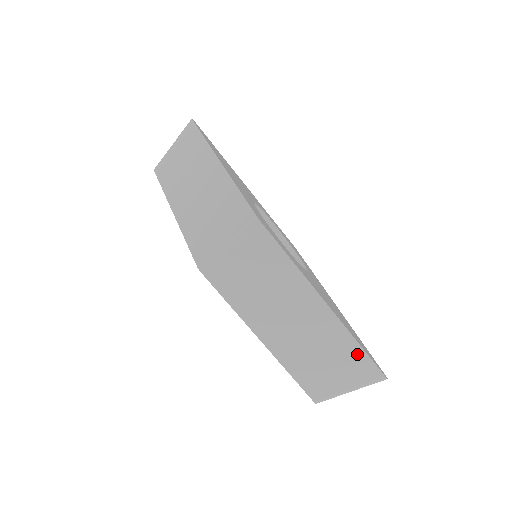
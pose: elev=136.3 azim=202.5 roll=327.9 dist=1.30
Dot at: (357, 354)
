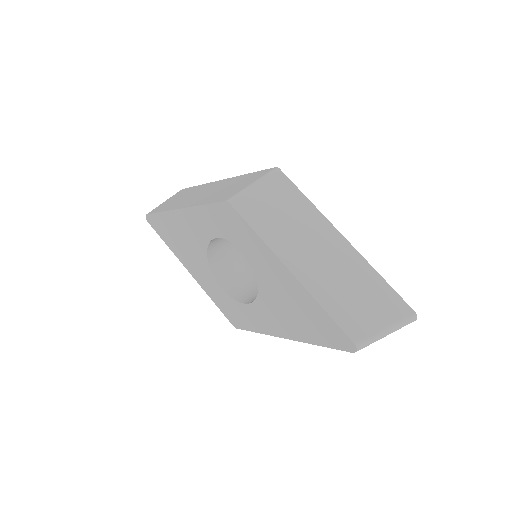
Dot at: (383, 287)
